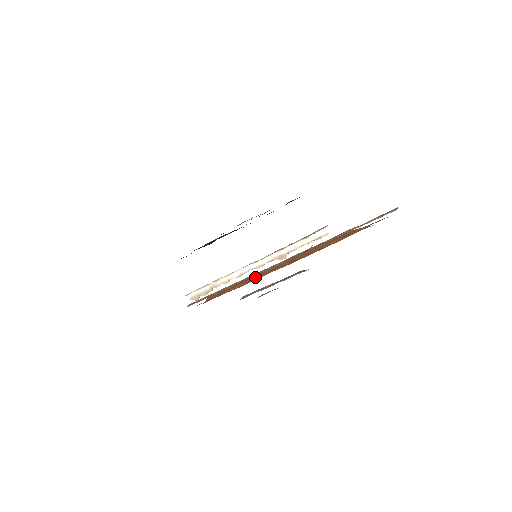
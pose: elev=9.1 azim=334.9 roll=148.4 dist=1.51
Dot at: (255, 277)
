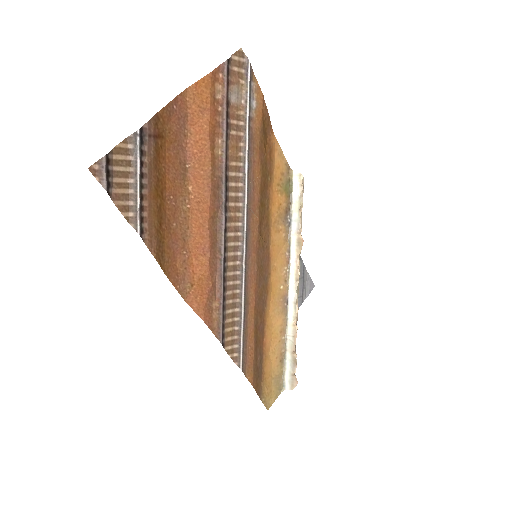
Dot at: (197, 235)
